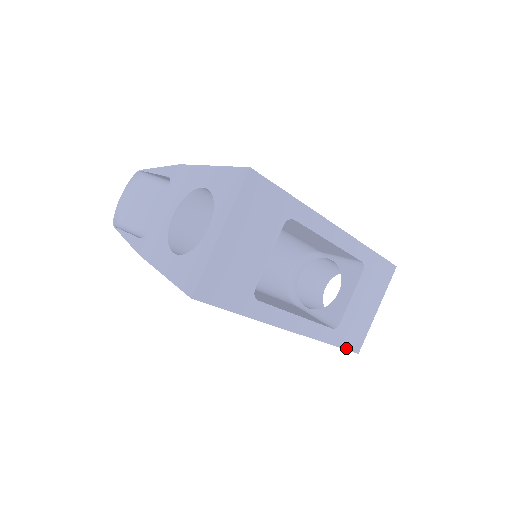
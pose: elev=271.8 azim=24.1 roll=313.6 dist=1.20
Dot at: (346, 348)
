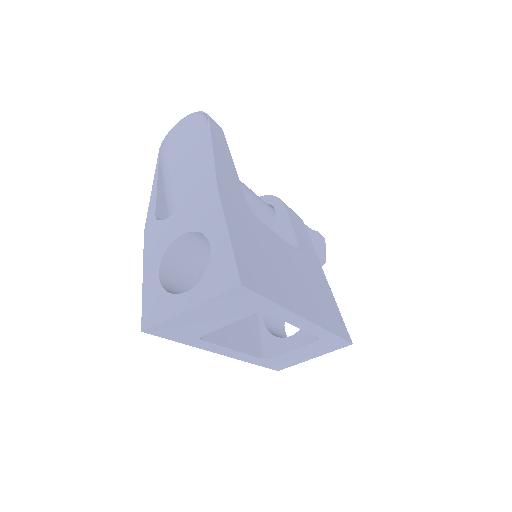
Dot at: (269, 367)
